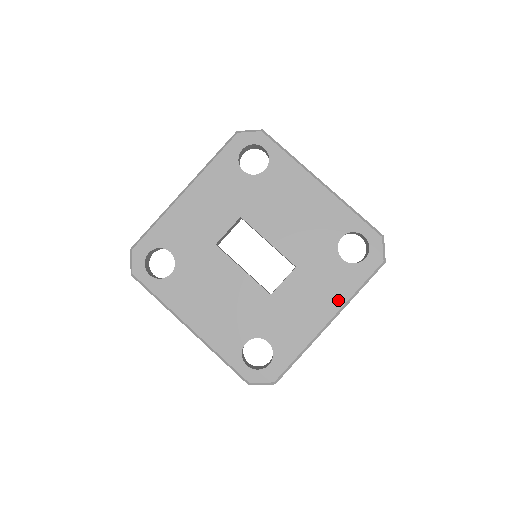
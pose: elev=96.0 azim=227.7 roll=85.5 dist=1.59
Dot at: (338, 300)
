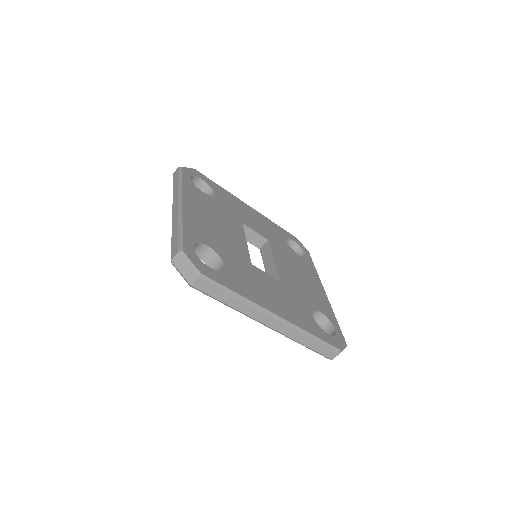
Dot at: (294, 319)
